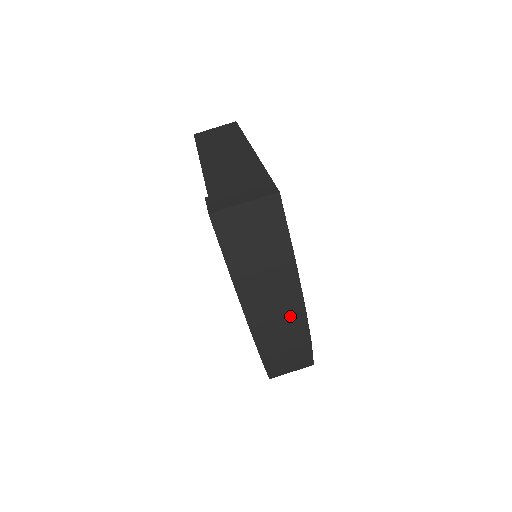
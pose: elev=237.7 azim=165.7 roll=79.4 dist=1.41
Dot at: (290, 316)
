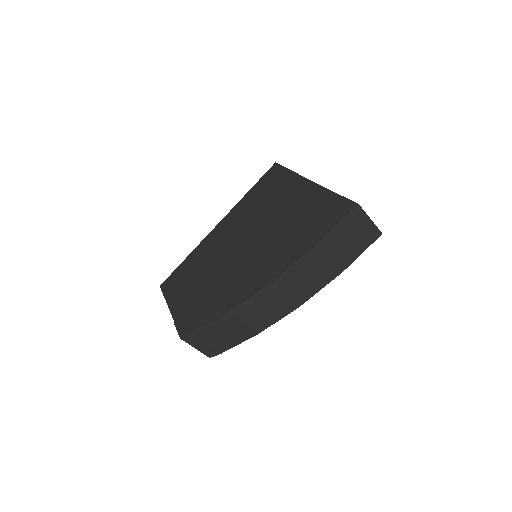
Dot at: (290, 301)
